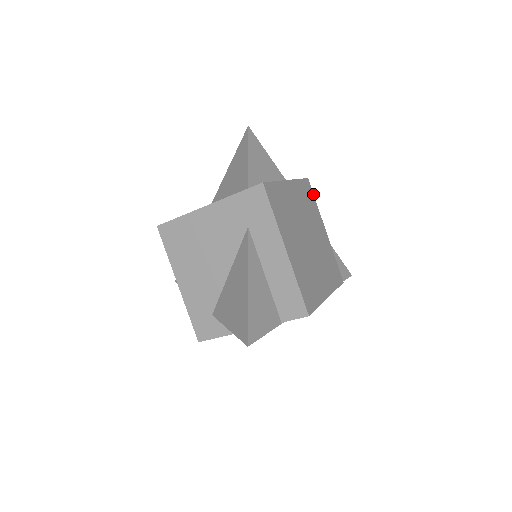
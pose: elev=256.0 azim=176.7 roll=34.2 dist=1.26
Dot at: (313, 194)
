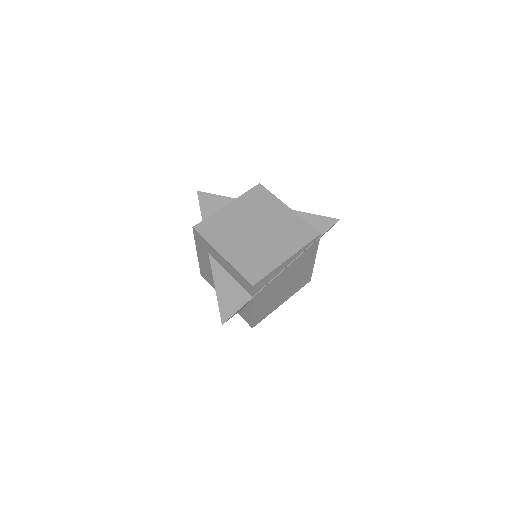
Dot at: (268, 191)
